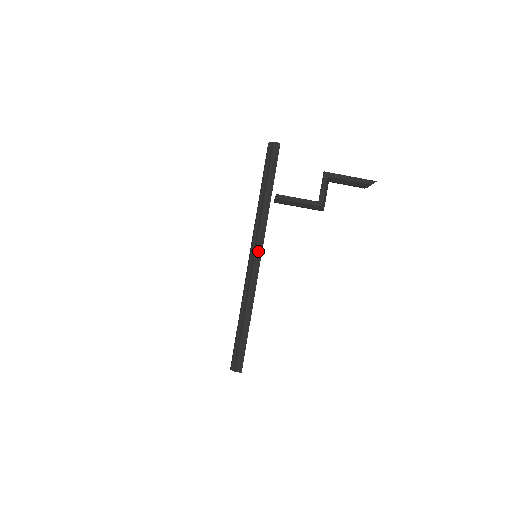
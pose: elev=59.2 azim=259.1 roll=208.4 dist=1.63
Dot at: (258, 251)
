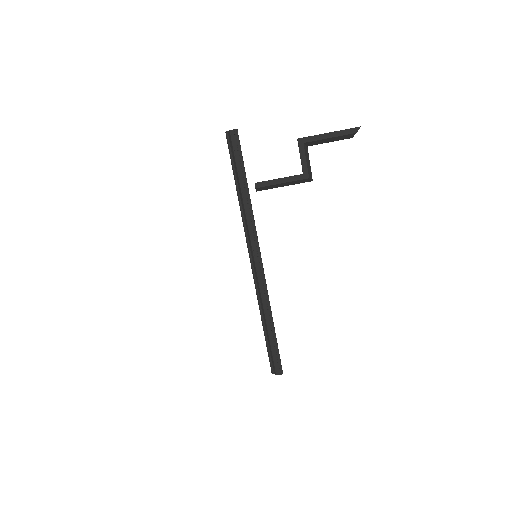
Dot at: (255, 251)
